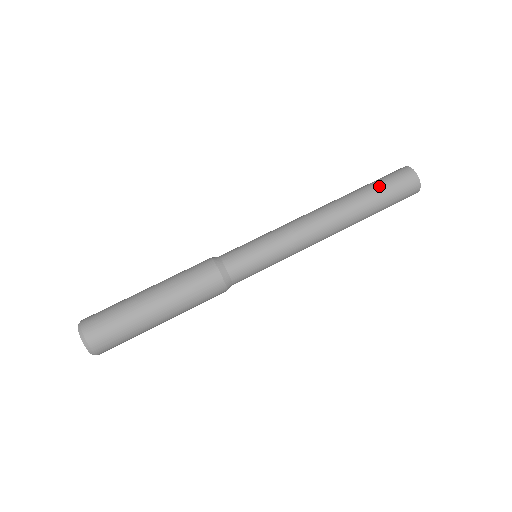
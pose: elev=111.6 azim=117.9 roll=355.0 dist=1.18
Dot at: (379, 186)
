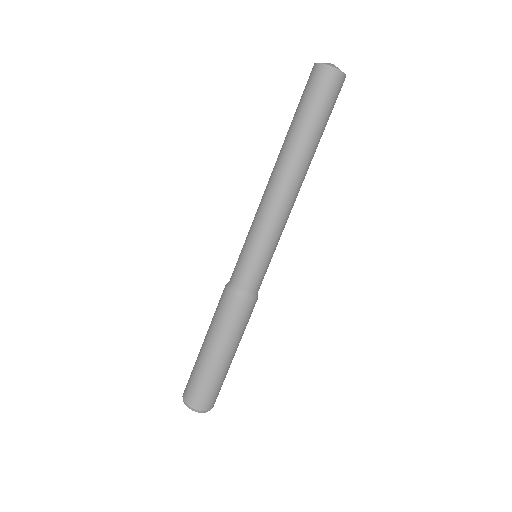
Dot at: (308, 112)
